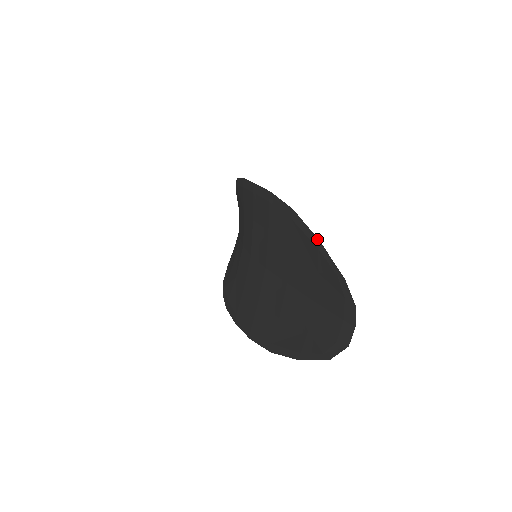
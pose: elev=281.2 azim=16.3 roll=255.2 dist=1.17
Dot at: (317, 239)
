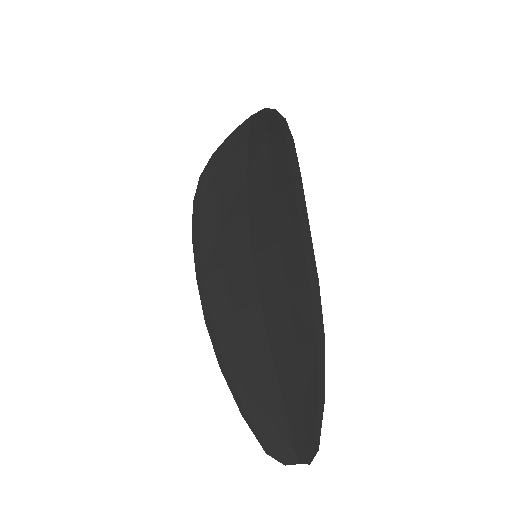
Dot at: (324, 398)
